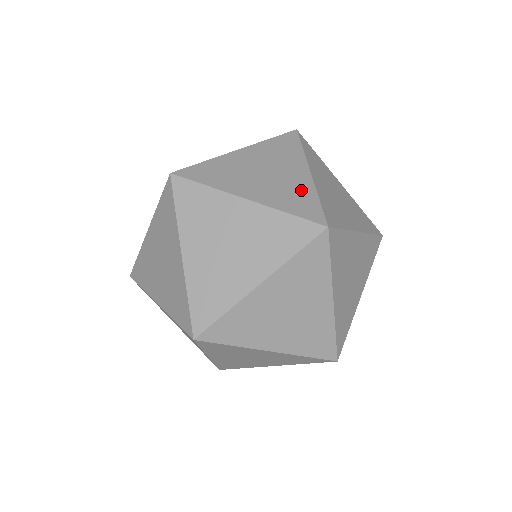
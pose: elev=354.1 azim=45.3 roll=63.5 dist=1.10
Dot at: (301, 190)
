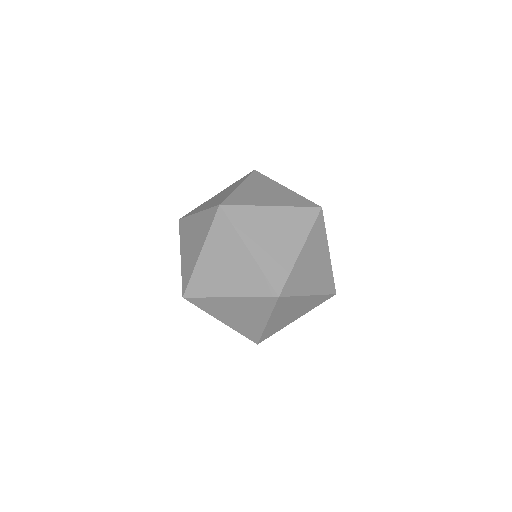
Dot at: occluded
